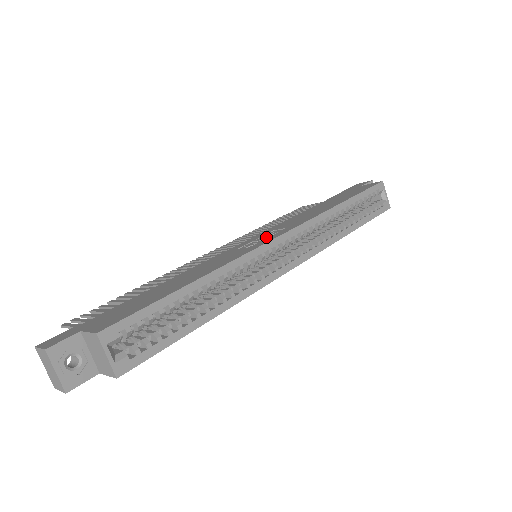
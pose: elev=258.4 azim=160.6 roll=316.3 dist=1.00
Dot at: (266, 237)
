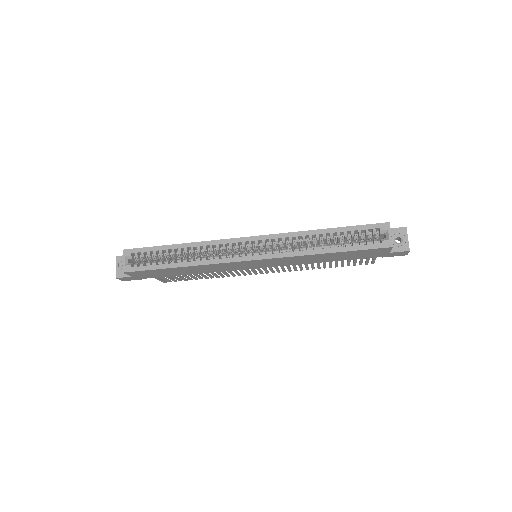
Dot at: occluded
